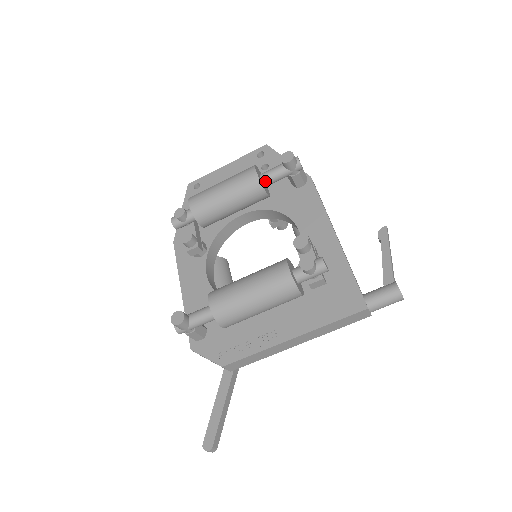
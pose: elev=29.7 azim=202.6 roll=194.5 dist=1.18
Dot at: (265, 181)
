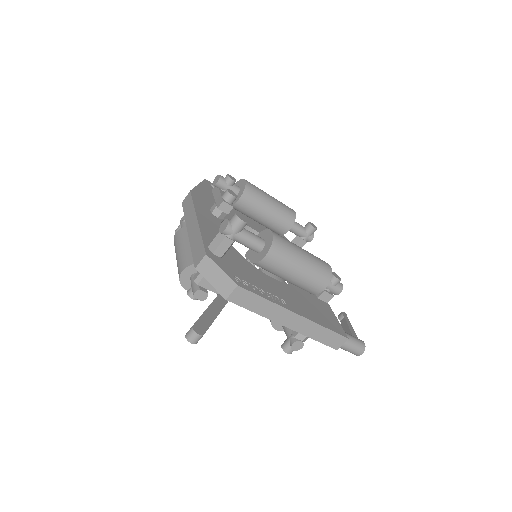
Dot at: occluded
